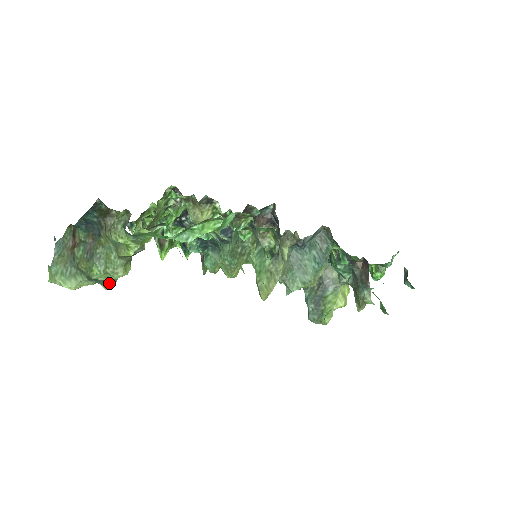
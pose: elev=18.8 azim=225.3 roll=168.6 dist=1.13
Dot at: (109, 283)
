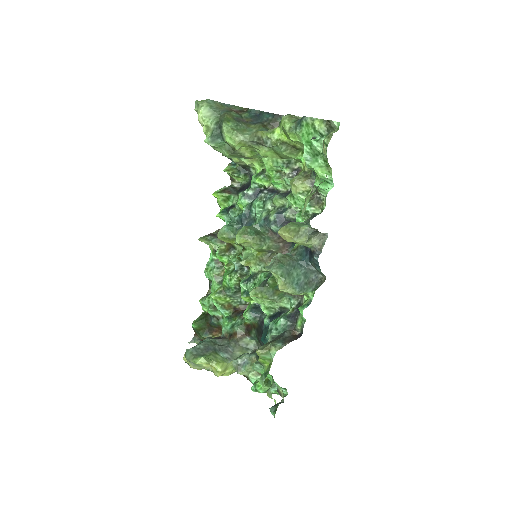
Dot at: (214, 140)
